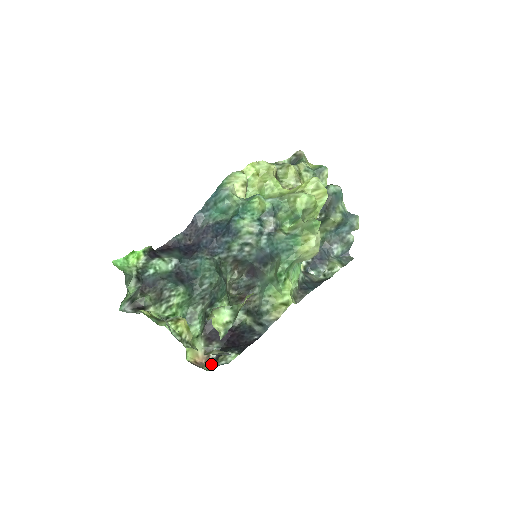
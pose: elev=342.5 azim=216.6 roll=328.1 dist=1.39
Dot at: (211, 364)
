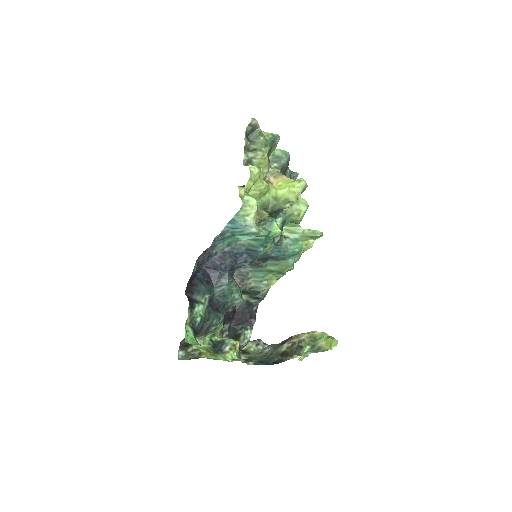
Dot at: occluded
